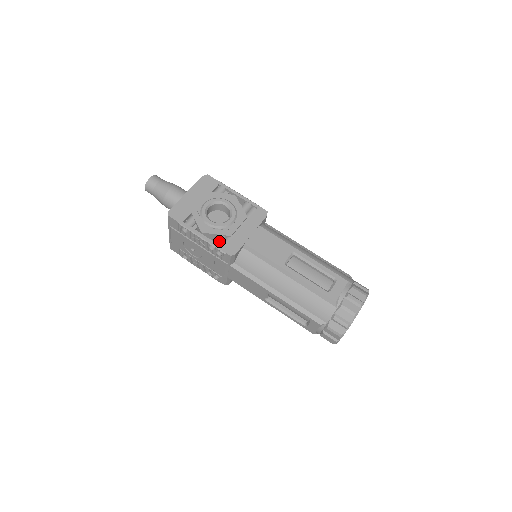
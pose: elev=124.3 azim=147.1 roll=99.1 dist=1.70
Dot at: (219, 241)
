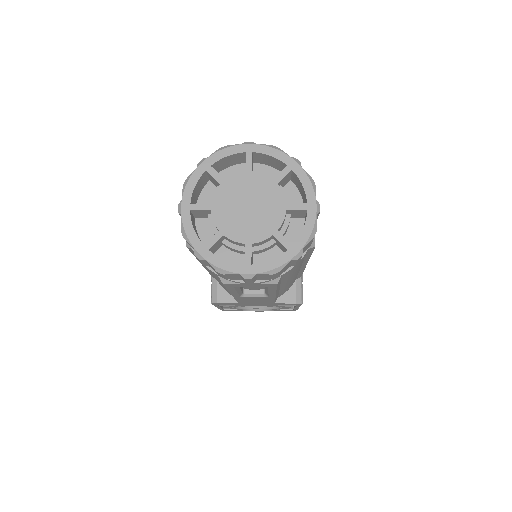
Dot at: occluded
